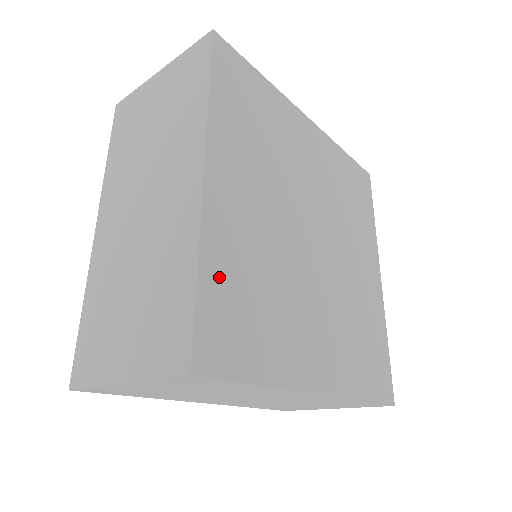
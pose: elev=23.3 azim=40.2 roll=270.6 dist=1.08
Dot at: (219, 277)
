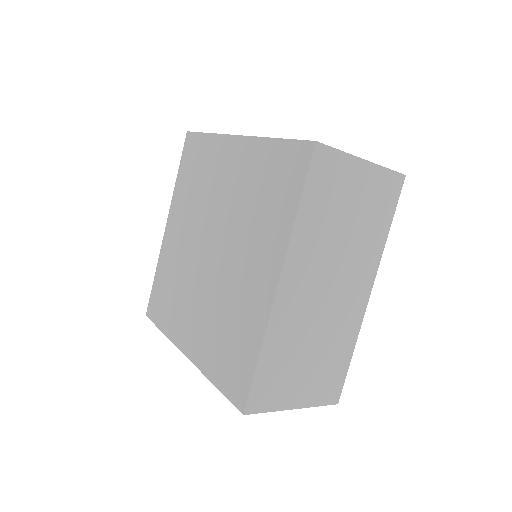
Dot at: occluded
